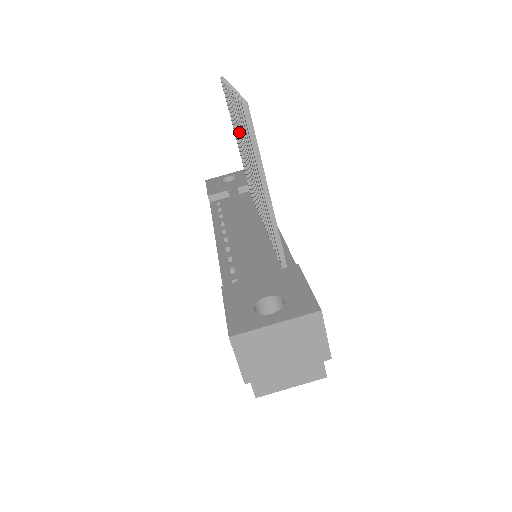
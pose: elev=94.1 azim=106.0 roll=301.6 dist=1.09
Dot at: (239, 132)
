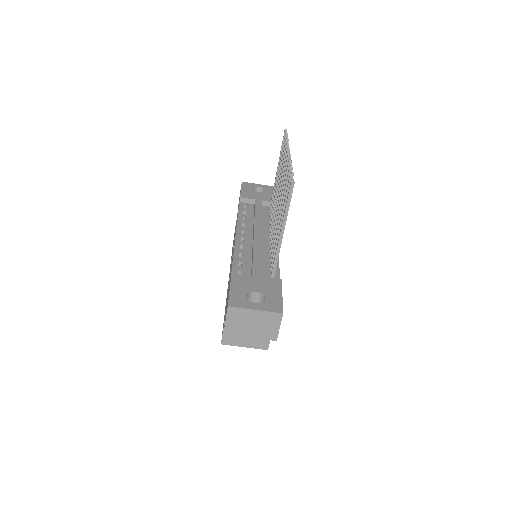
Dot at: (281, 178)
